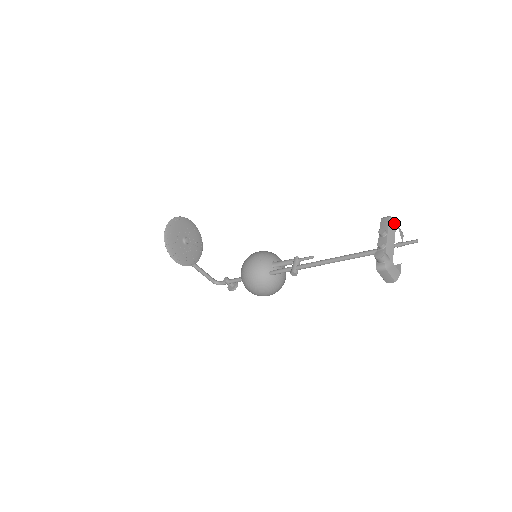
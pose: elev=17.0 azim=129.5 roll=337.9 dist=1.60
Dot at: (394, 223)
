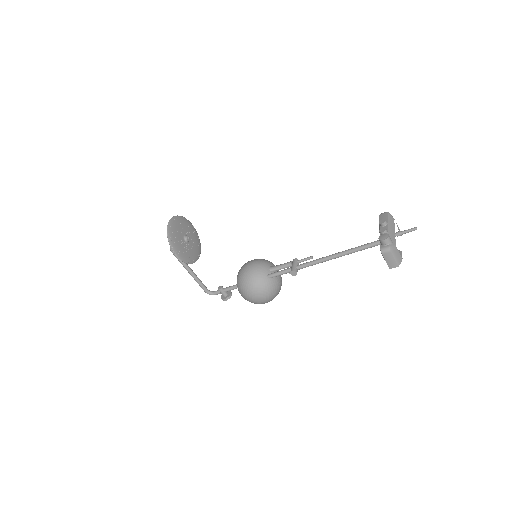
Dot at: (392, 217)
